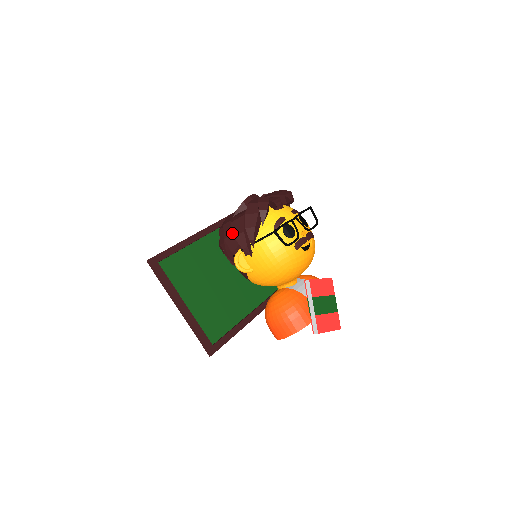
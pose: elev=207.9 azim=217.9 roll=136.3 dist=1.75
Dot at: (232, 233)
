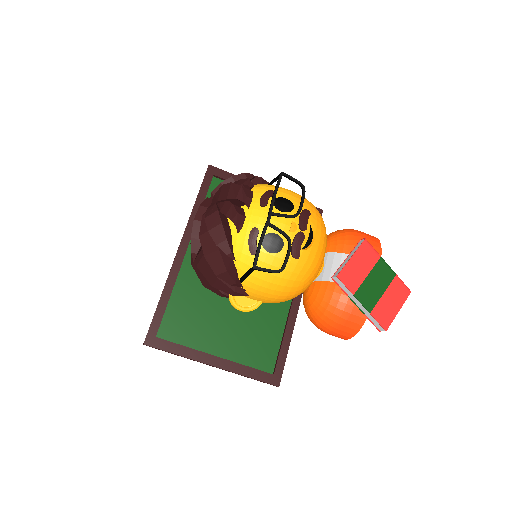
Dot at: (207, 280)
